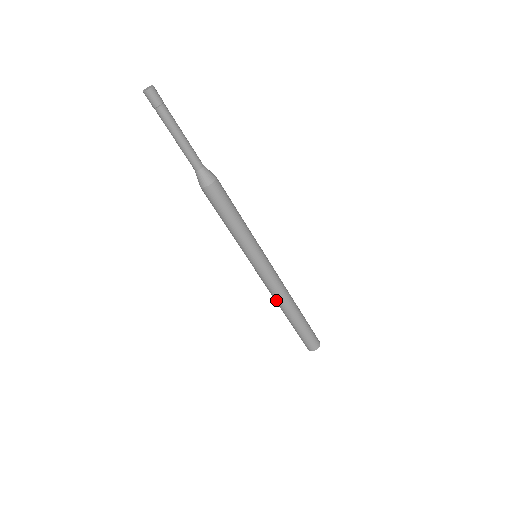
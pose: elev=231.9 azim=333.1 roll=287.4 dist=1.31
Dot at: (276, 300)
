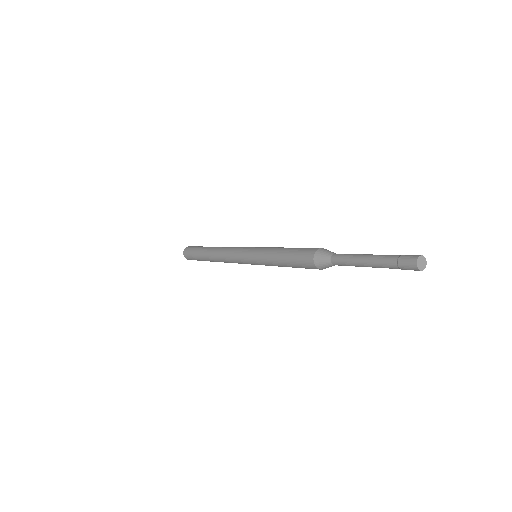
Dot at: occluded
